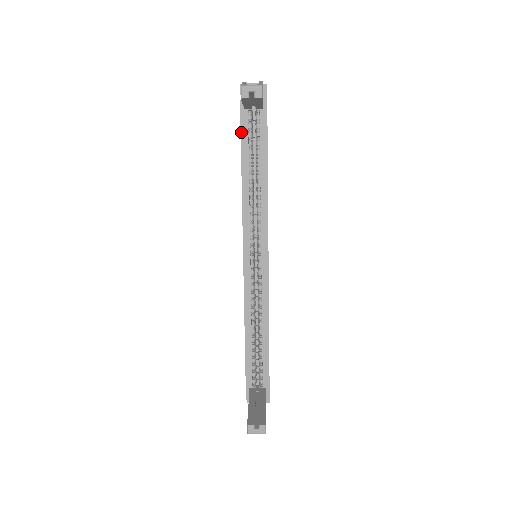
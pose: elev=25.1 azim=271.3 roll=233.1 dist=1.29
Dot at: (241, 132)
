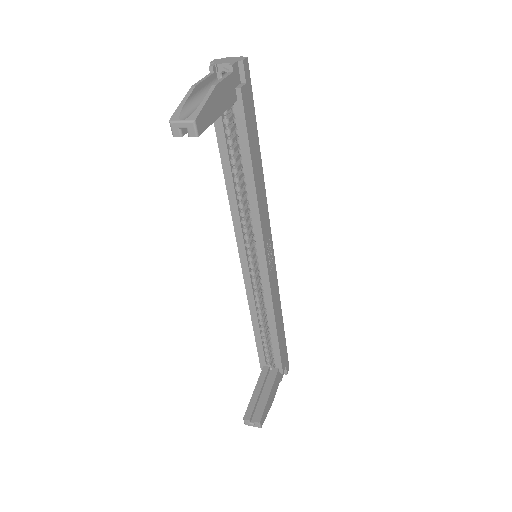
Dot at: (215, 129)
